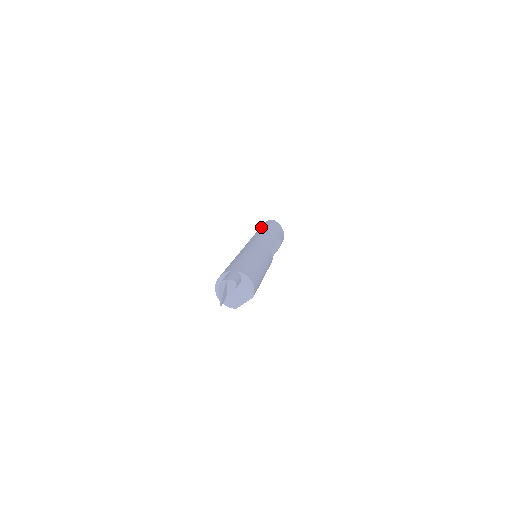
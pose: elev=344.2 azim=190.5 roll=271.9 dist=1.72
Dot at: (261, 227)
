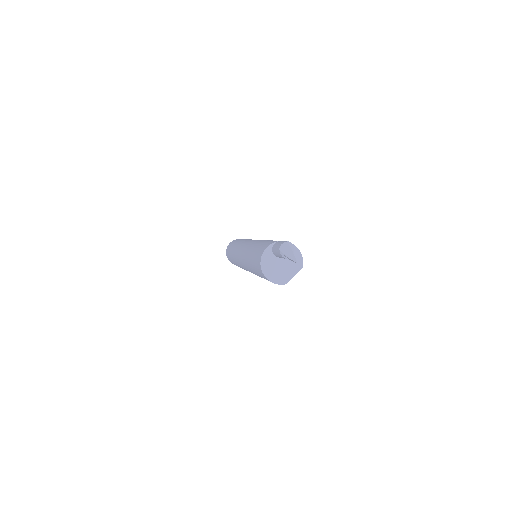
Dot at: (235, 242)
